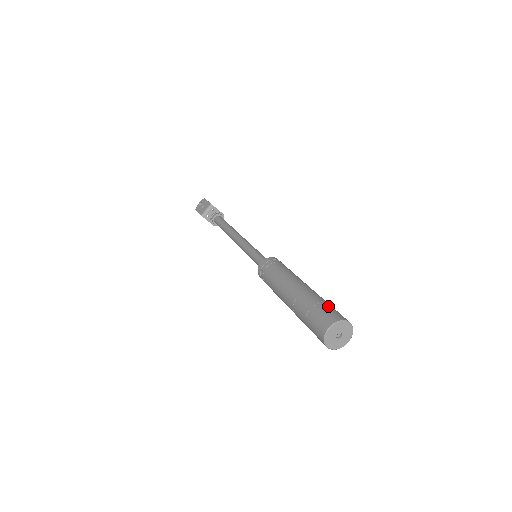
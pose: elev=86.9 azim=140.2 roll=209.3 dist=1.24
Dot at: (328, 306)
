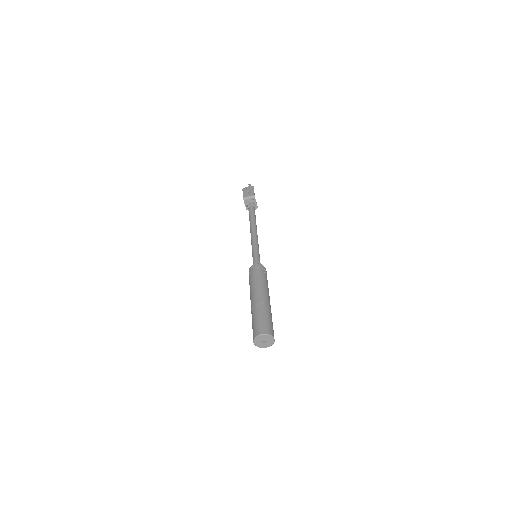
Dot at: (270, 322)
